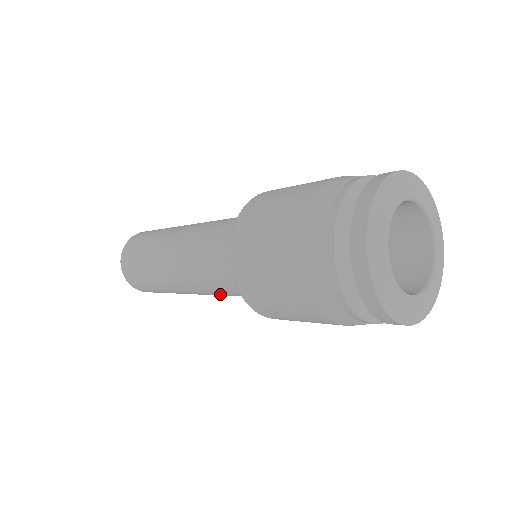
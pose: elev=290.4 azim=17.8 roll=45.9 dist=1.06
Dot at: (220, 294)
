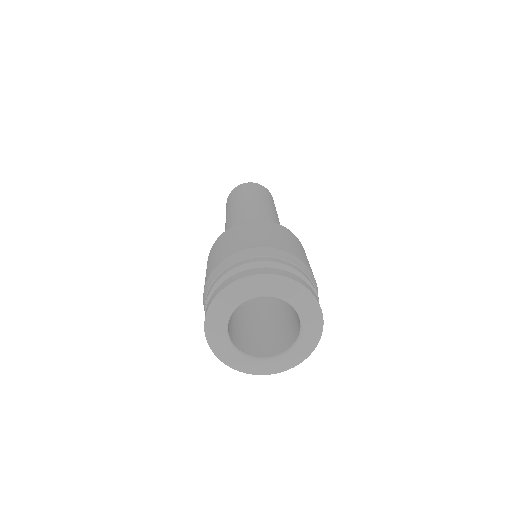
Dot at: occluded
